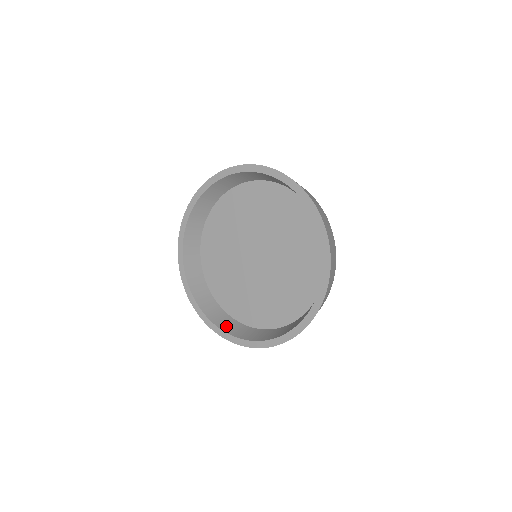
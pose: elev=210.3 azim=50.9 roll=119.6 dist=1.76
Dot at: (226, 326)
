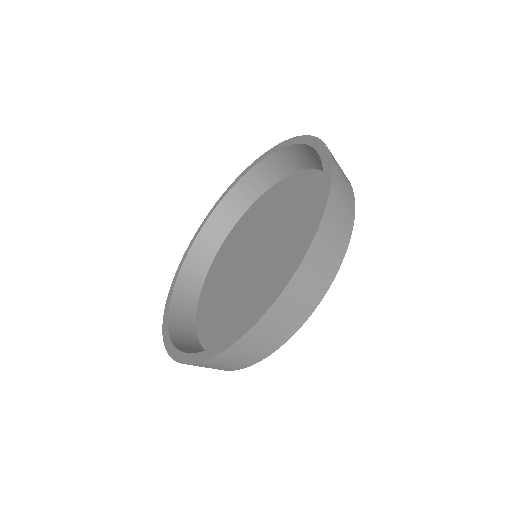
Dot at: (192, 352)
